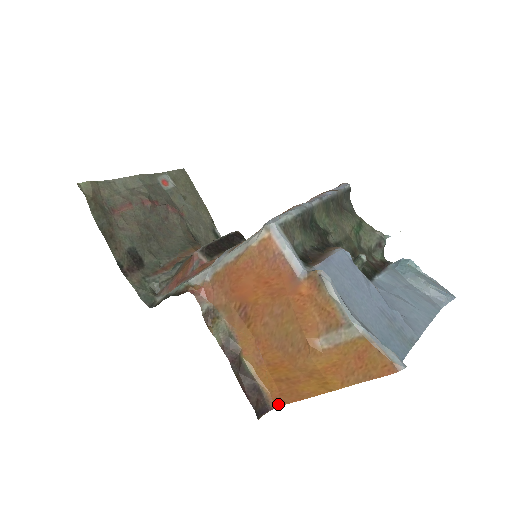
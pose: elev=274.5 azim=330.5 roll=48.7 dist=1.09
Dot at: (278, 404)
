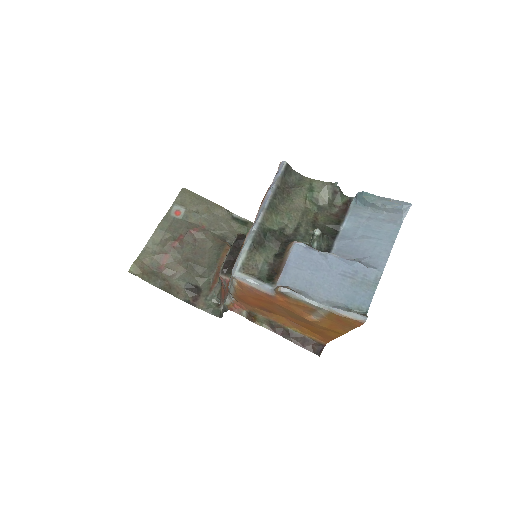
Dot at: (326, 342)
